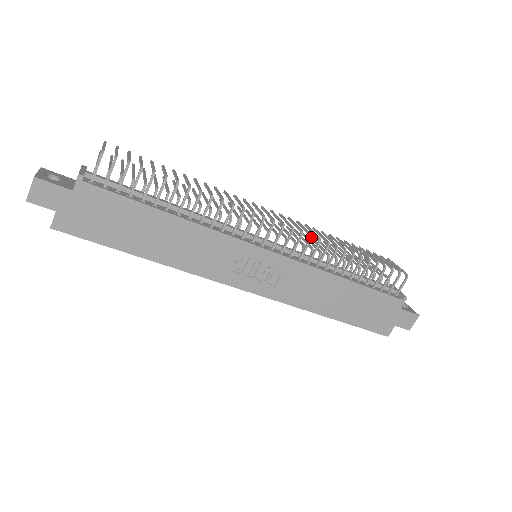
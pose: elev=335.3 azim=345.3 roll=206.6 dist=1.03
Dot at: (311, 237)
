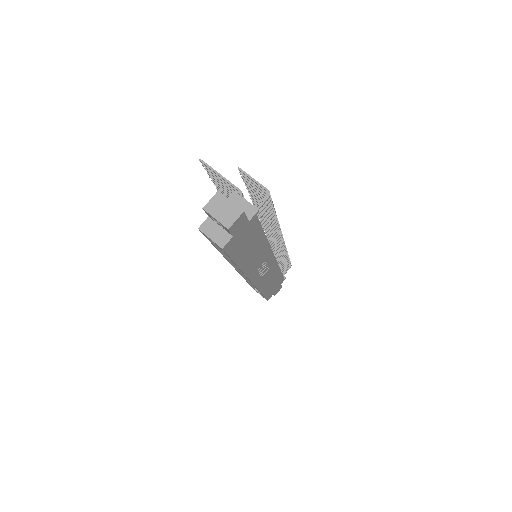
Dot at: occluded
